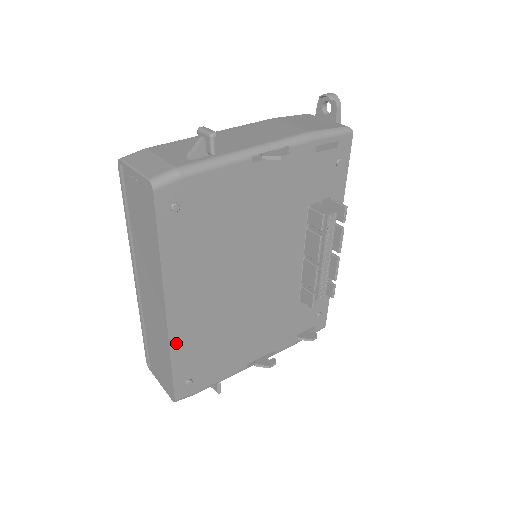
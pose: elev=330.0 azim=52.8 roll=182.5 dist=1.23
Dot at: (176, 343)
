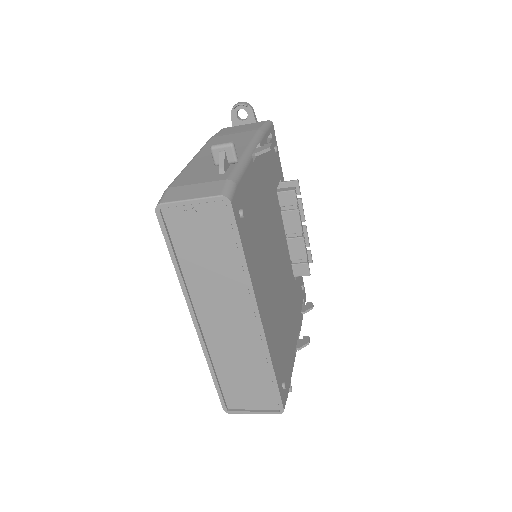
Dot at: (271, 349)
